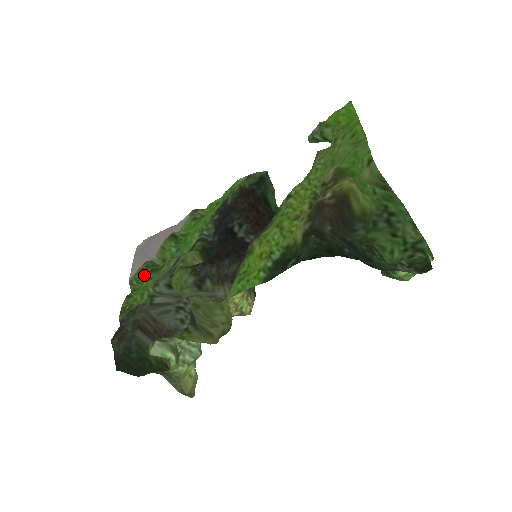
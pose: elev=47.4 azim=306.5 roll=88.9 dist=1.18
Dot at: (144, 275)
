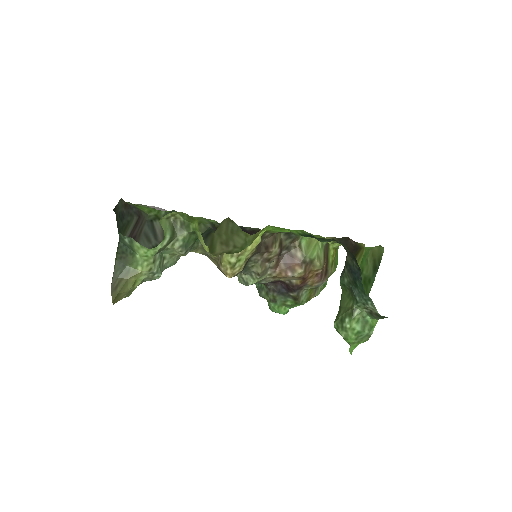
Dot at: occluded
